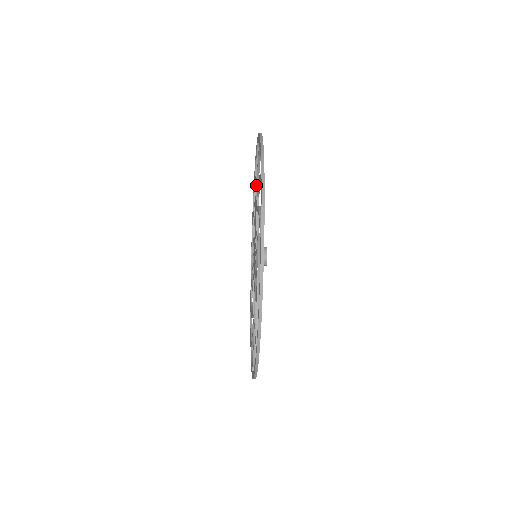
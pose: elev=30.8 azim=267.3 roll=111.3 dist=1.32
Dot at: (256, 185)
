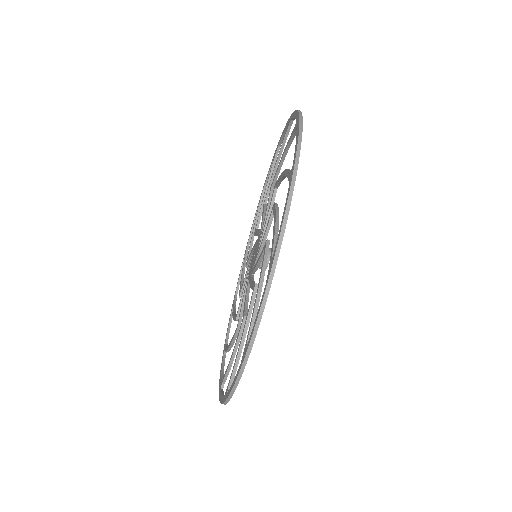
Dot at: (249, 247)
